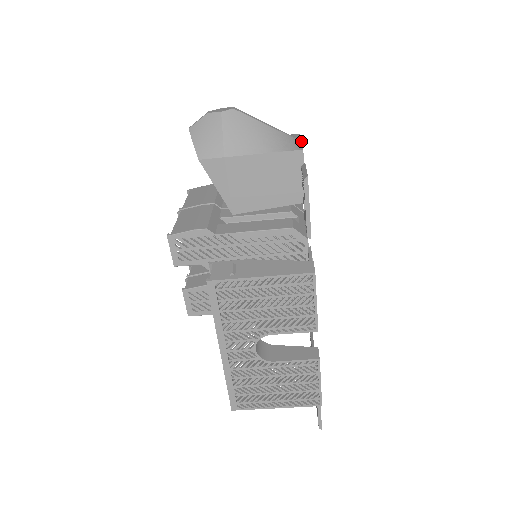
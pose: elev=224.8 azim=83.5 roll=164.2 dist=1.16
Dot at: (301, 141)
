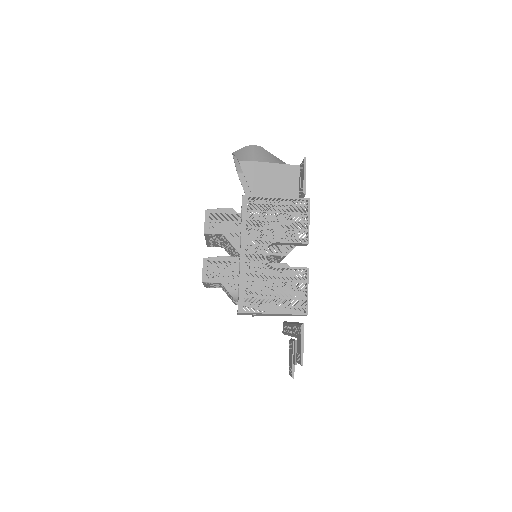
Dot at: occluded
